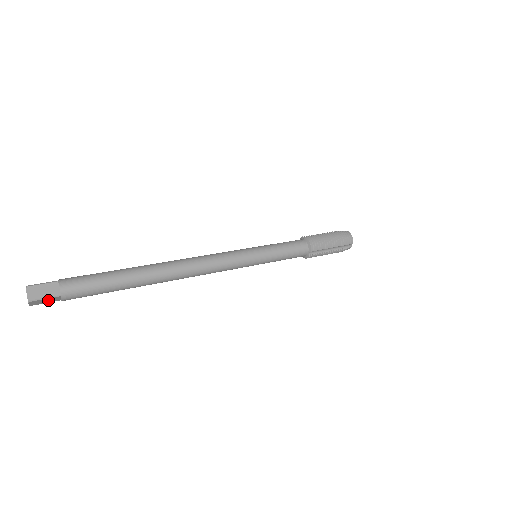
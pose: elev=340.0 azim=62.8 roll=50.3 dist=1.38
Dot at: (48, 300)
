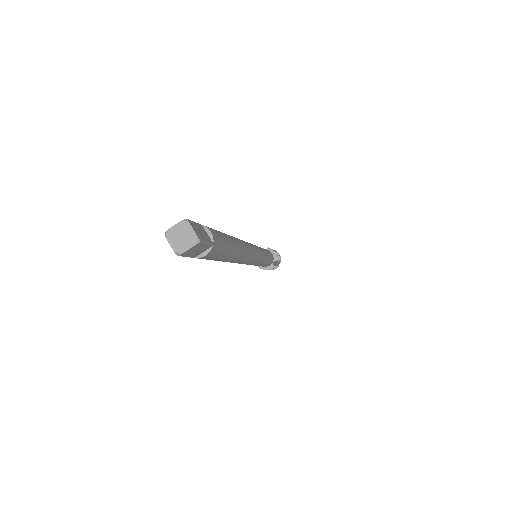
Dot at: (198, 250)
